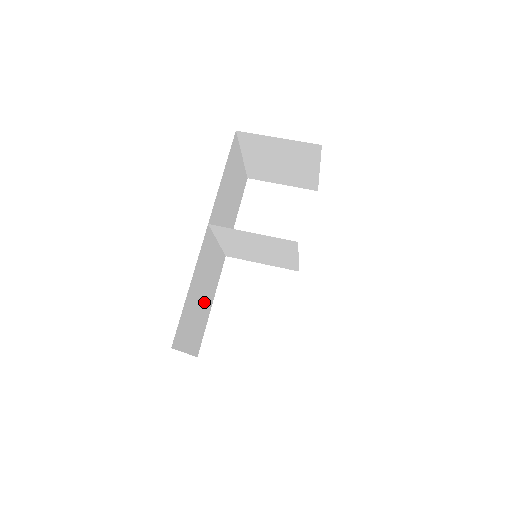
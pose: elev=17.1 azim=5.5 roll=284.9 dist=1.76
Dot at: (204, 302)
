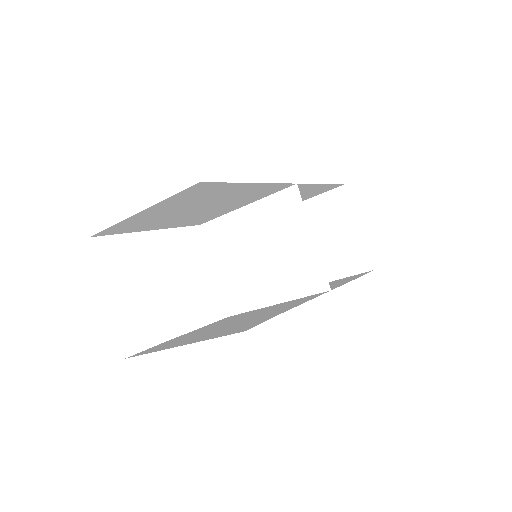
Dot at: (181, 215)
